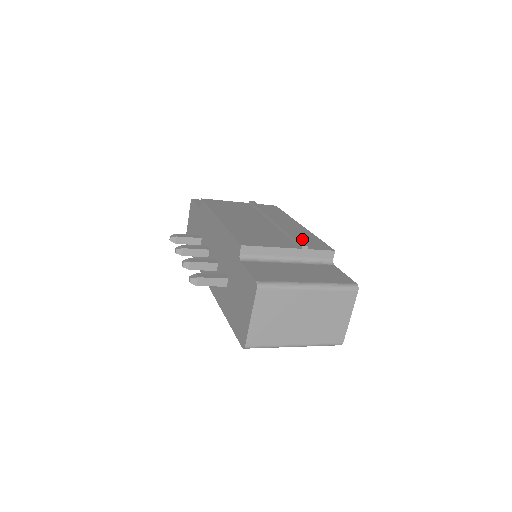
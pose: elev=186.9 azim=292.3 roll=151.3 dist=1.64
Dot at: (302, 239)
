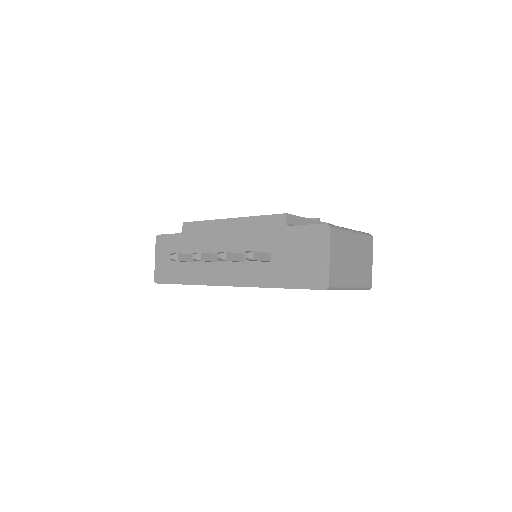
Dot at: occluded
